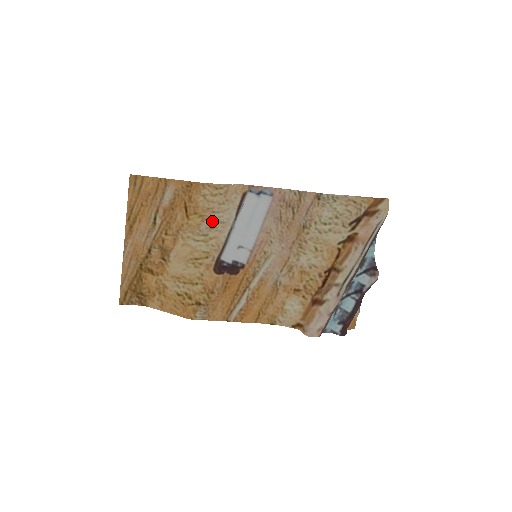
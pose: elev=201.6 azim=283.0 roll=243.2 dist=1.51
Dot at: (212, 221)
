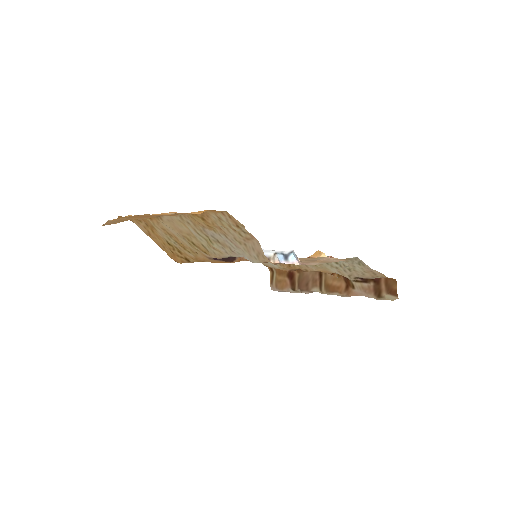
Dot at: (221, 239)
